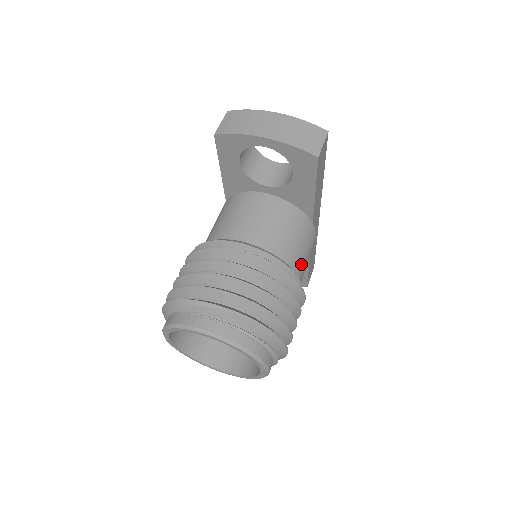
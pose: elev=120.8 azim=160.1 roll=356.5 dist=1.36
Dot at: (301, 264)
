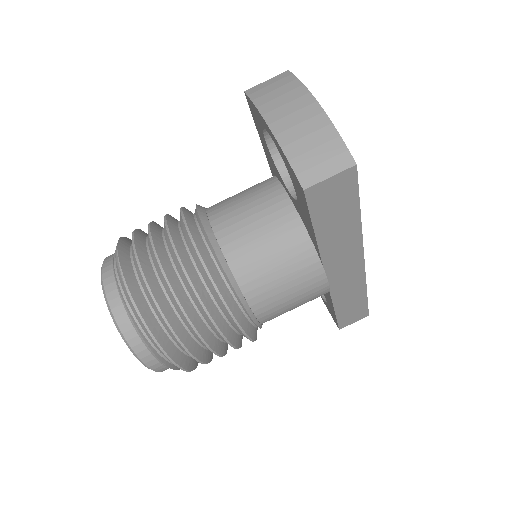
Dot at: (269, 299)
